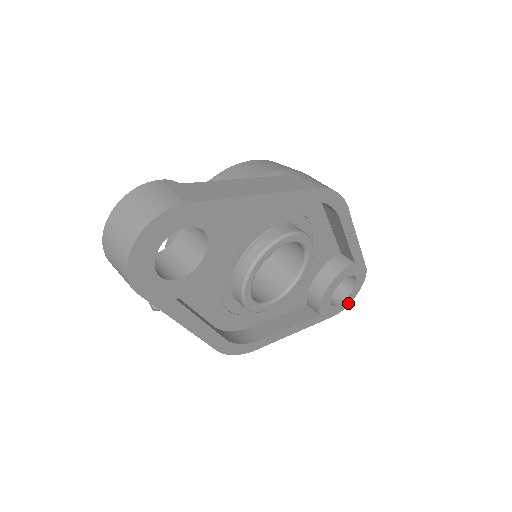
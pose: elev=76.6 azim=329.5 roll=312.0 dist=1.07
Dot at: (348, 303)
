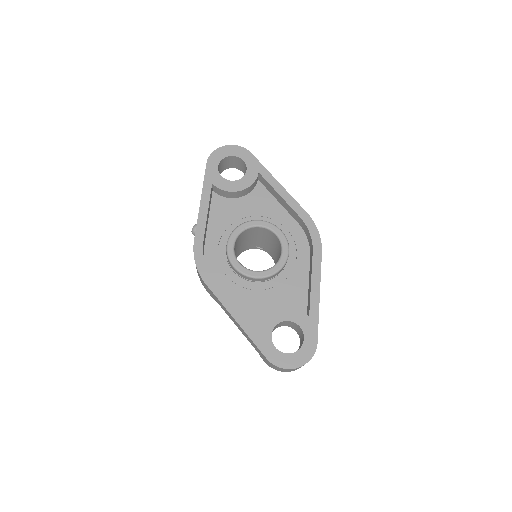
Dot at: (285, 366)
